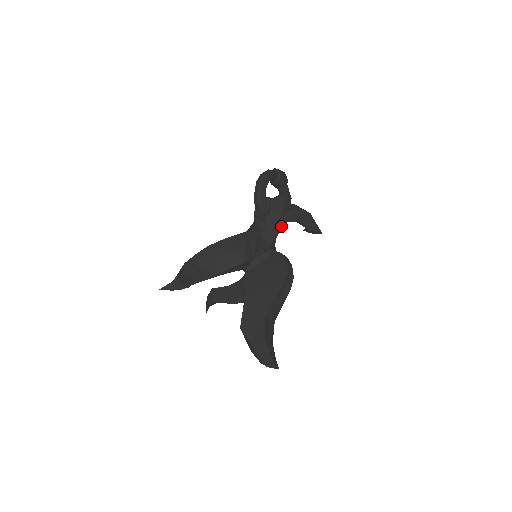
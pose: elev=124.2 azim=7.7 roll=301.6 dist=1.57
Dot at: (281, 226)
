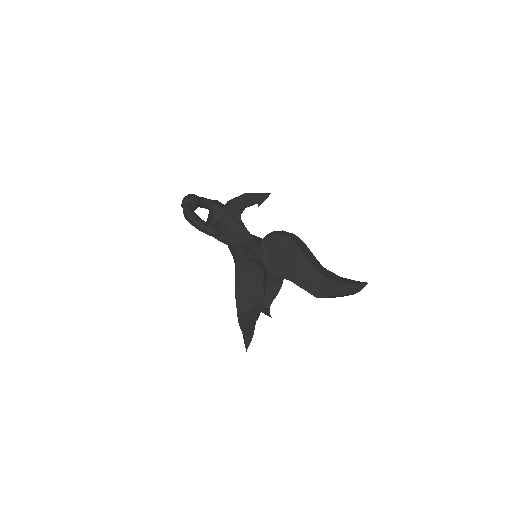
Dot at: (241, 222)
